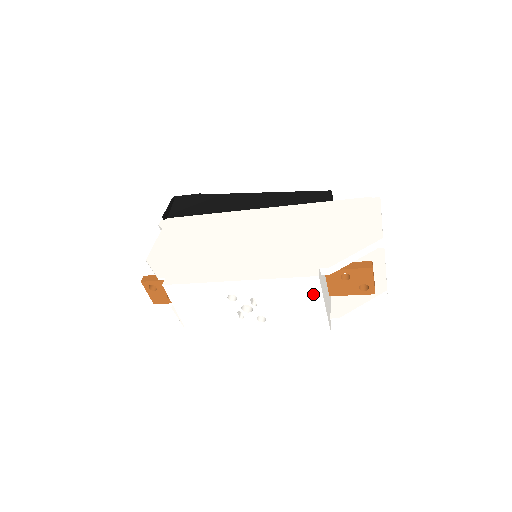
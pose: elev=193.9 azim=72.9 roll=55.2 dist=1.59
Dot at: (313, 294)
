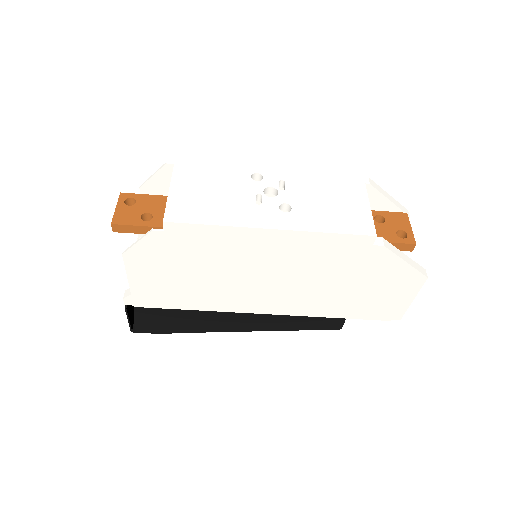
Dot at: (355, 185)
